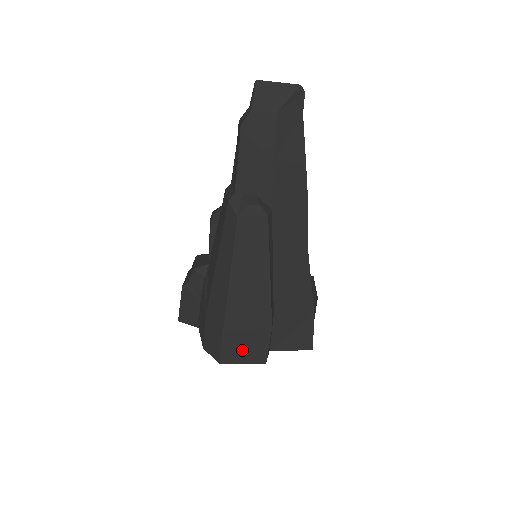
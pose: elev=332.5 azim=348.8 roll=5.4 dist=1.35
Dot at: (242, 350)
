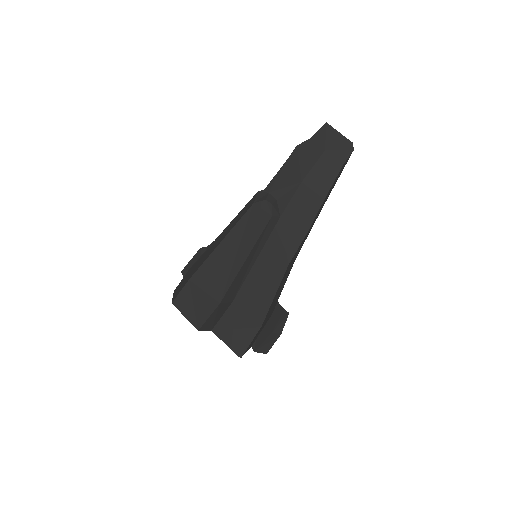
Dot at: (191, 305)
